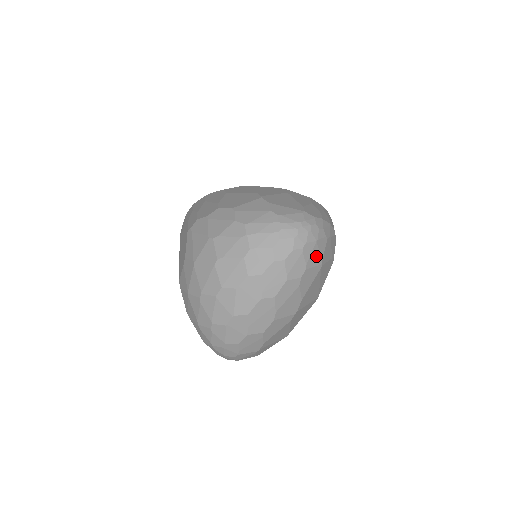
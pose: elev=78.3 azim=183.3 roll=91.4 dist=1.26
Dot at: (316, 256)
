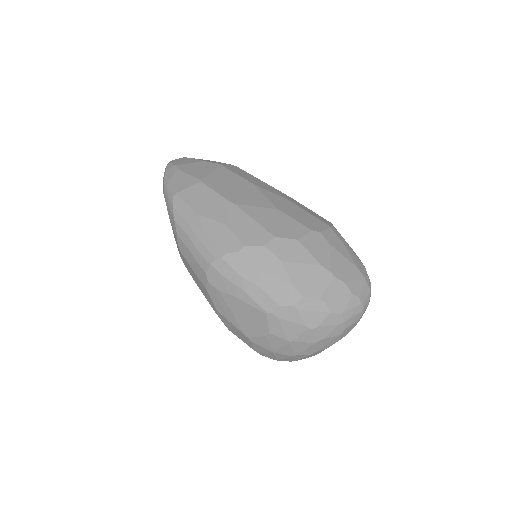
Dot at: occluded
